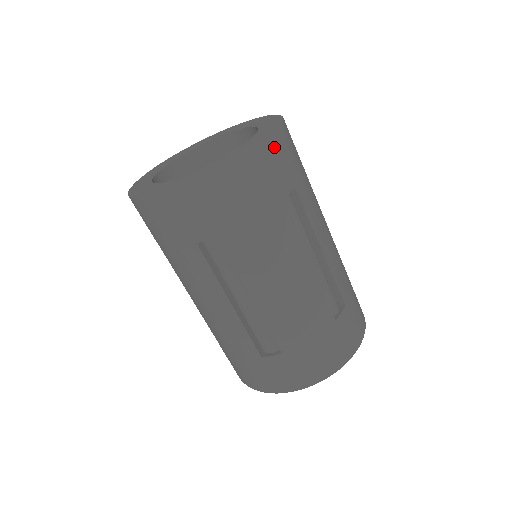
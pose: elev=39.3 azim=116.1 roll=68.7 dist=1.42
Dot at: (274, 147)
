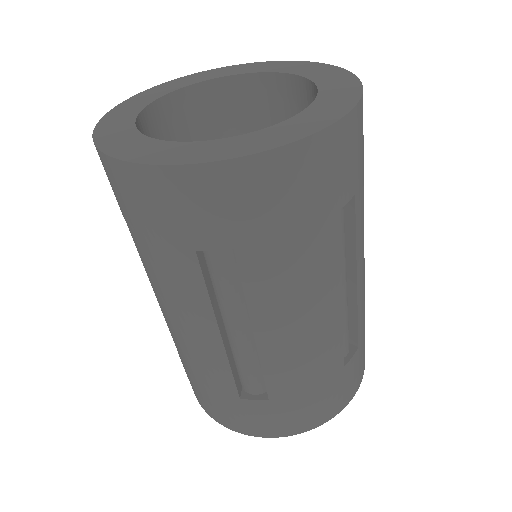
Dot at: (350, 131)
